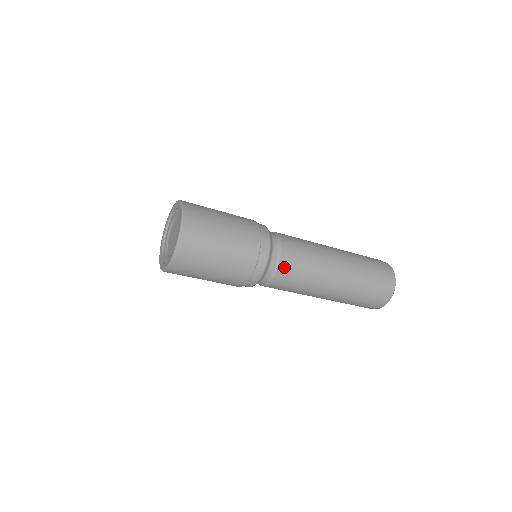
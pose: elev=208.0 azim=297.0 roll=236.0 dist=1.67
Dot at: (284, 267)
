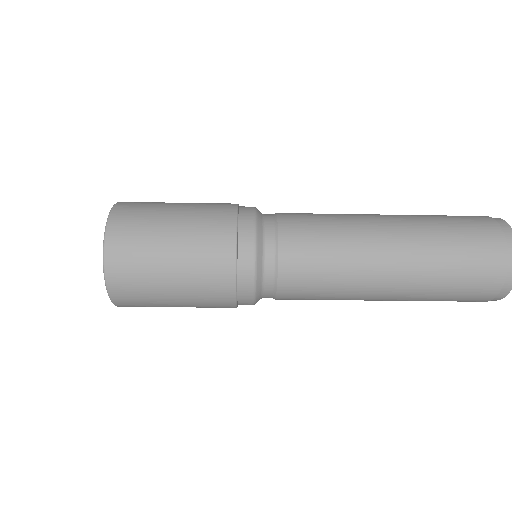
Dot at: (288, 290)
